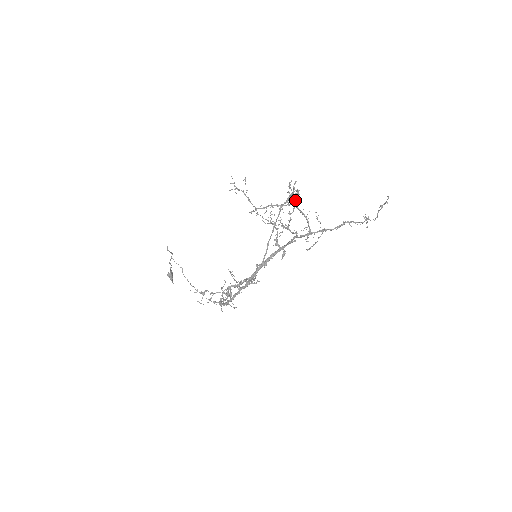
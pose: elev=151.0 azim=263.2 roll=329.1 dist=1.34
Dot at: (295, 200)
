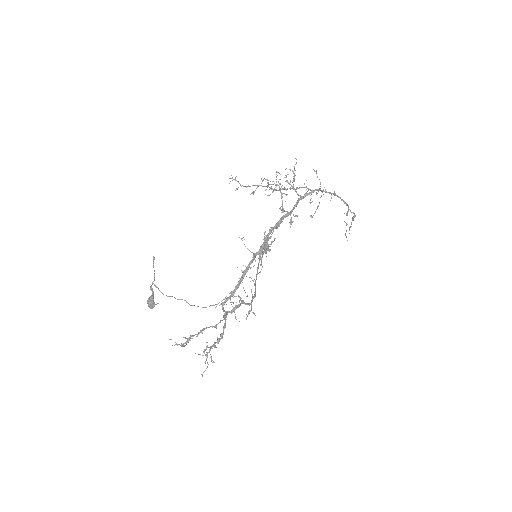
Dot at: occluded
